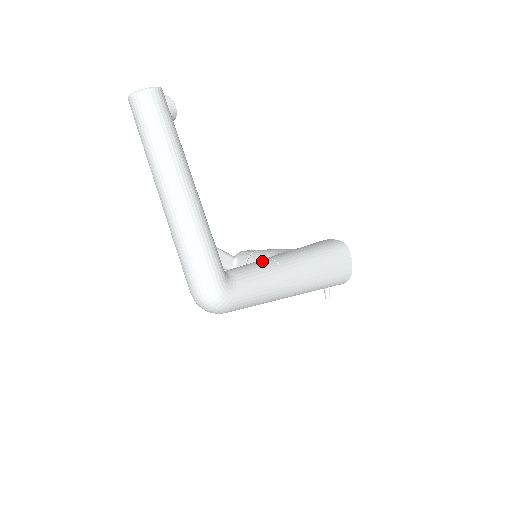
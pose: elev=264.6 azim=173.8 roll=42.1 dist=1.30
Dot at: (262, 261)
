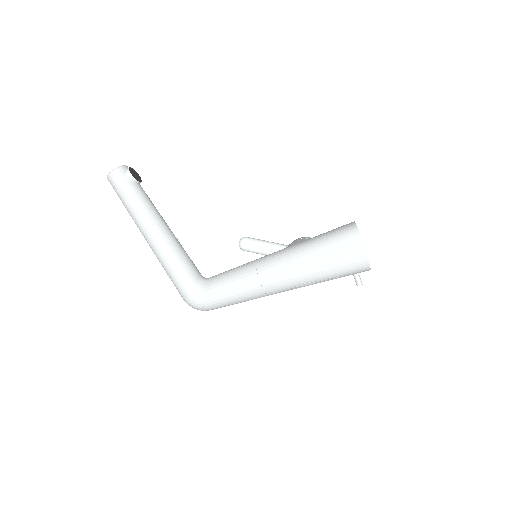
Dot at: (245, 264)
